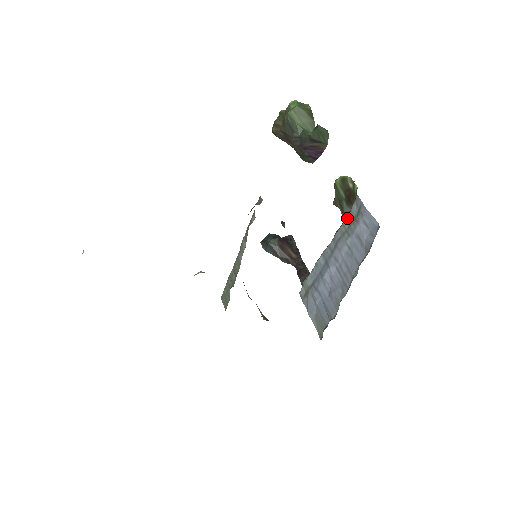
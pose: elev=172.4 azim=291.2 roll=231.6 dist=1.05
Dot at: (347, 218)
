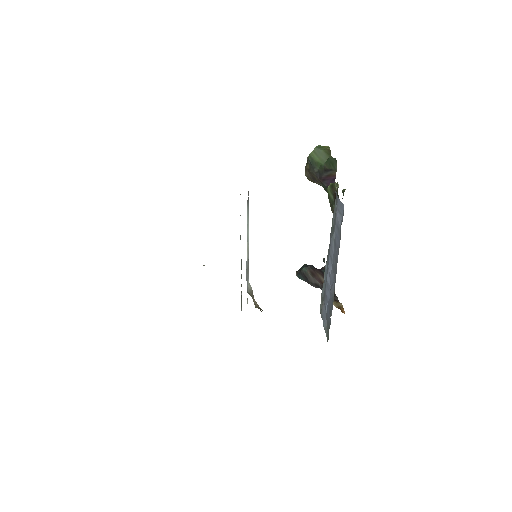
Dot at: (333, 216)
